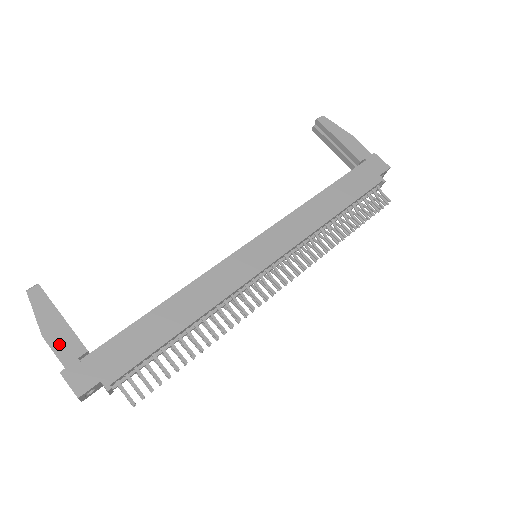
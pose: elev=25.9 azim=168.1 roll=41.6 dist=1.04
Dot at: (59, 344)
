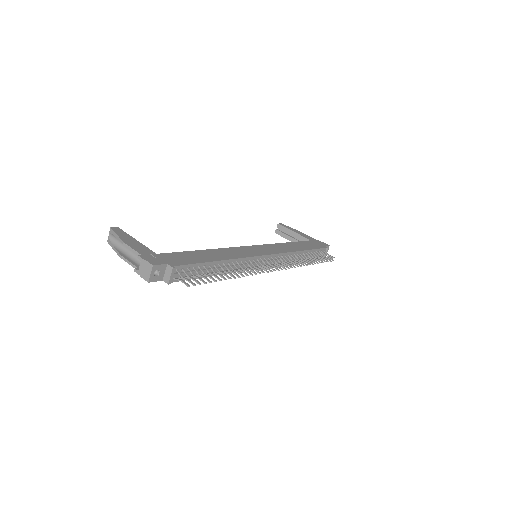
Dot at: (136, 247)
